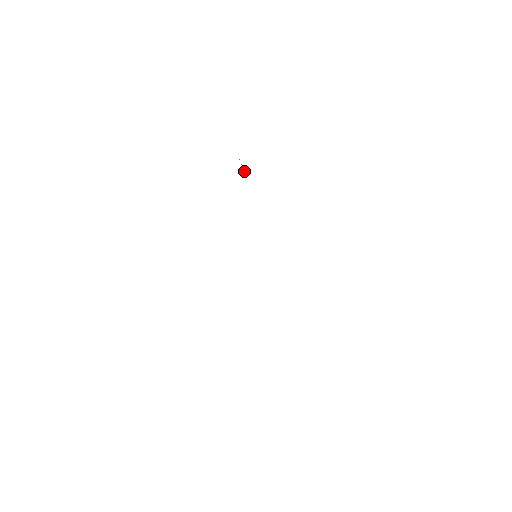
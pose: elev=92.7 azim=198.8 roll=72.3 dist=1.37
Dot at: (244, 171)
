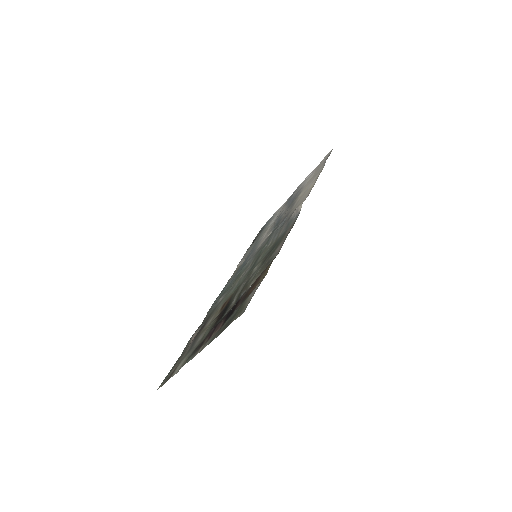
Dot at: (256, 238)
